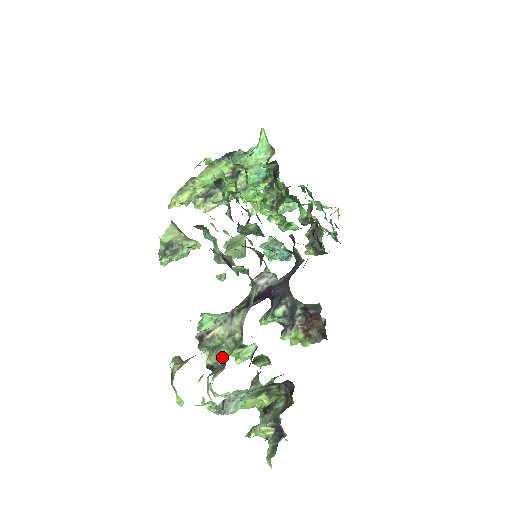
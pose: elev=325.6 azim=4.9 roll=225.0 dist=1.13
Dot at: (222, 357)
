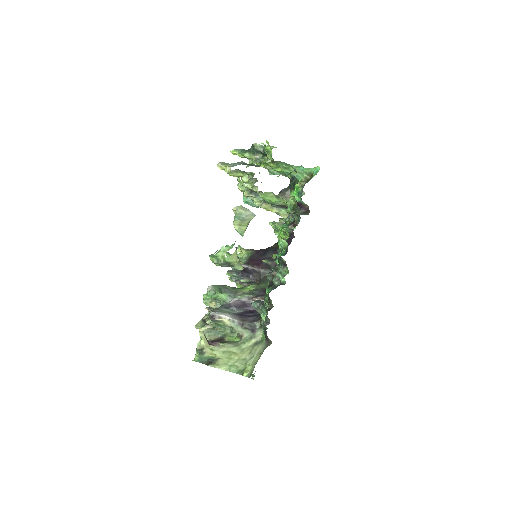
Dot at: (218, 328)
